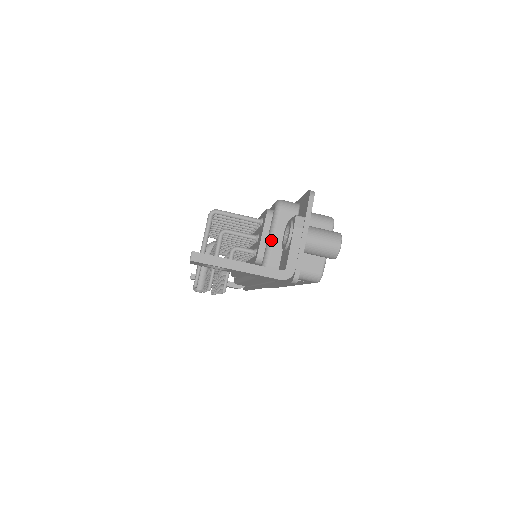
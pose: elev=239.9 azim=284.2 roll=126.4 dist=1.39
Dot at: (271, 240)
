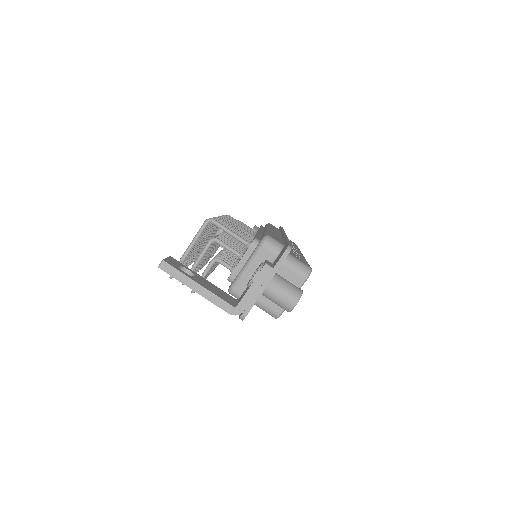
Dot at: (245, 269)
